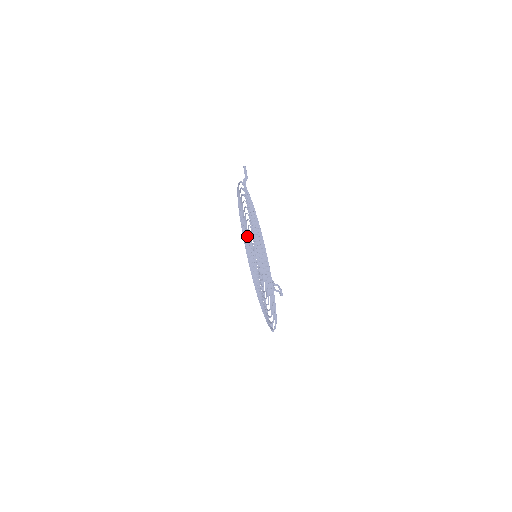
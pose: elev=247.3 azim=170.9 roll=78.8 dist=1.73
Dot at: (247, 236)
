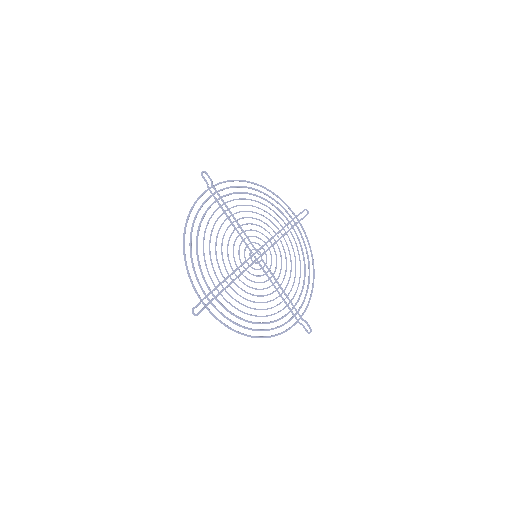
Dot at: occluded
